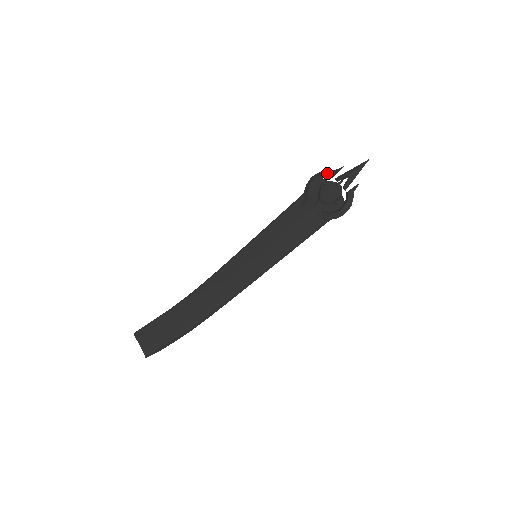
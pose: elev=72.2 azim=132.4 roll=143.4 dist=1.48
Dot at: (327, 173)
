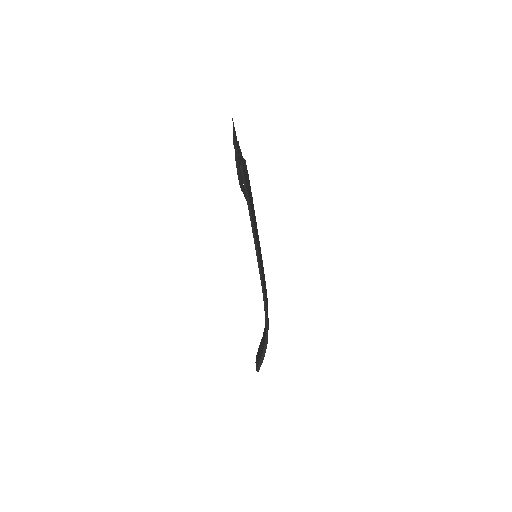
Dot at: occluded
